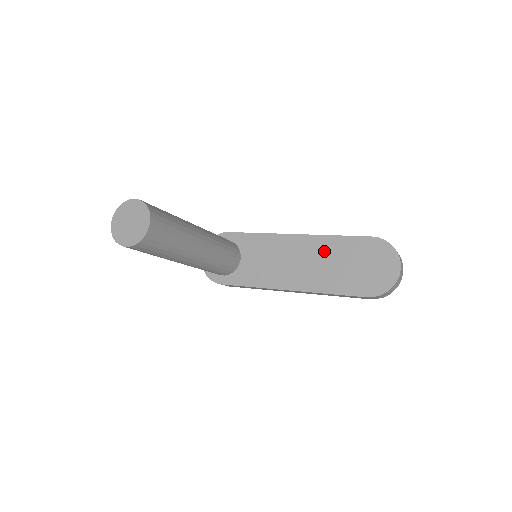
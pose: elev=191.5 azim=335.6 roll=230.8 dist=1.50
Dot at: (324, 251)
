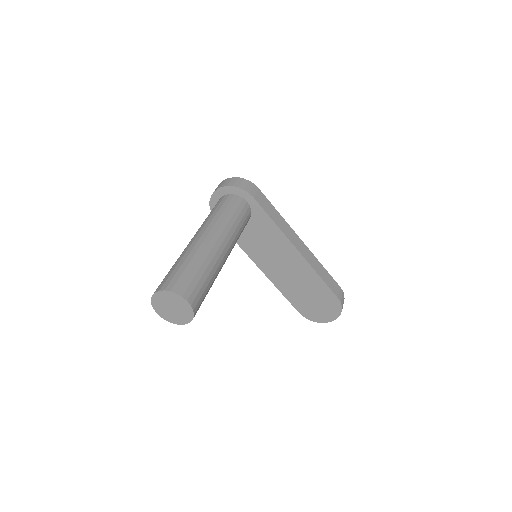
Dot at: (304, 276)
